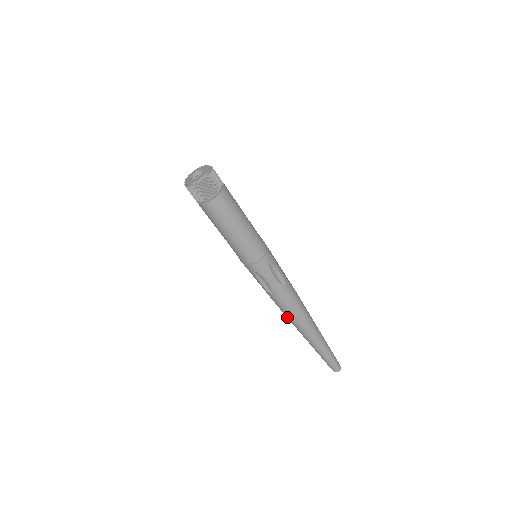
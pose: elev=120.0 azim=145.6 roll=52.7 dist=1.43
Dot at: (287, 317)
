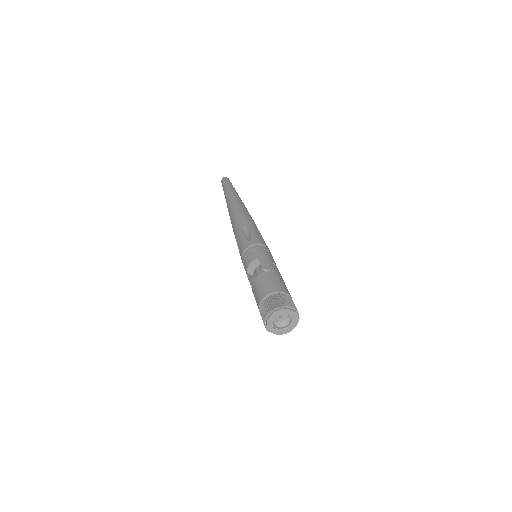
Dot at: occluded
